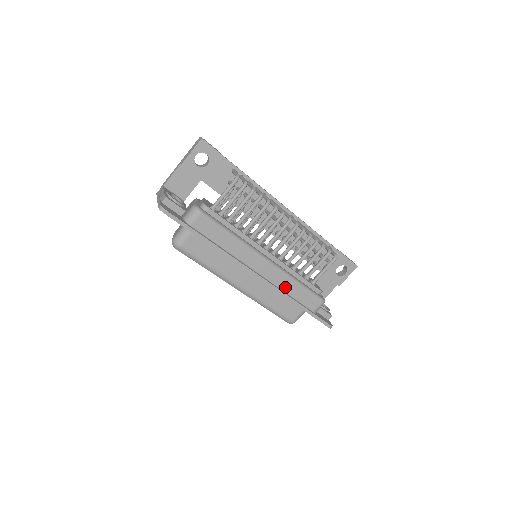
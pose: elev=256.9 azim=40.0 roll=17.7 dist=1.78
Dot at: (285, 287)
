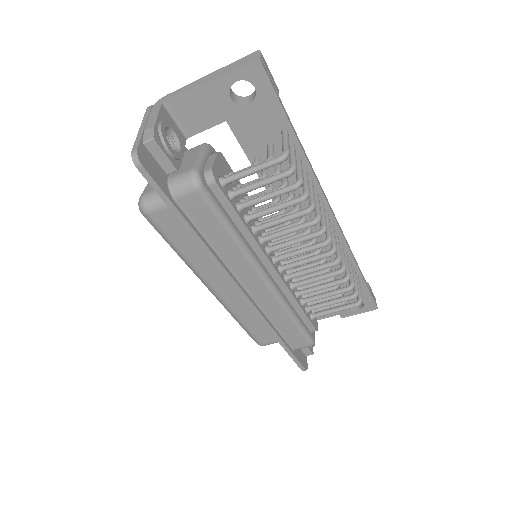
Dot at: (273, 316)
